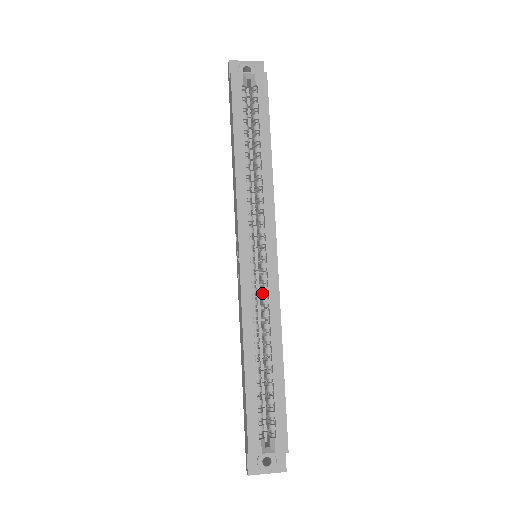
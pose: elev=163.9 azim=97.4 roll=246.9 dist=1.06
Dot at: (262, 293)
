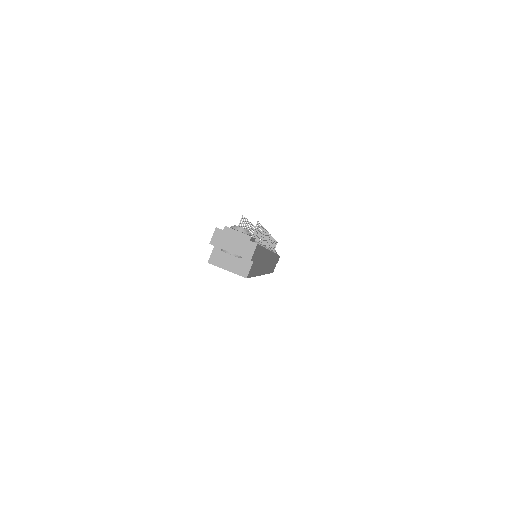
Dot at: occluded
